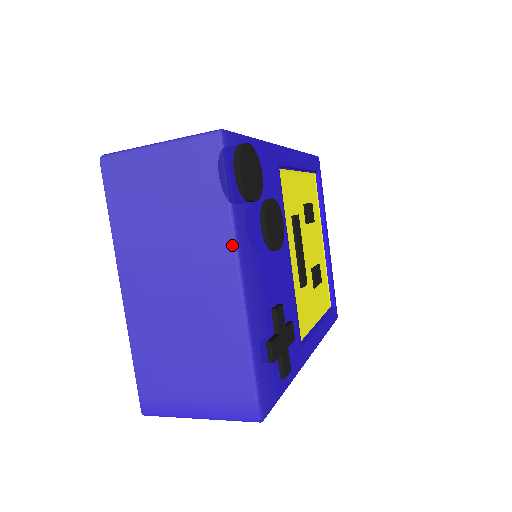
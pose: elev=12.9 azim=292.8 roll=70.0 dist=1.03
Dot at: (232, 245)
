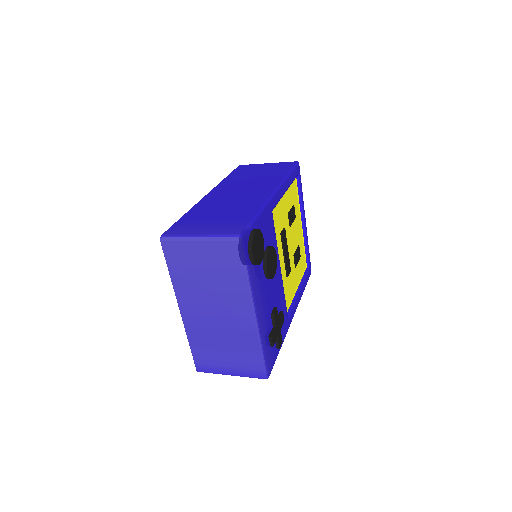
Dot at: (249, 297)
